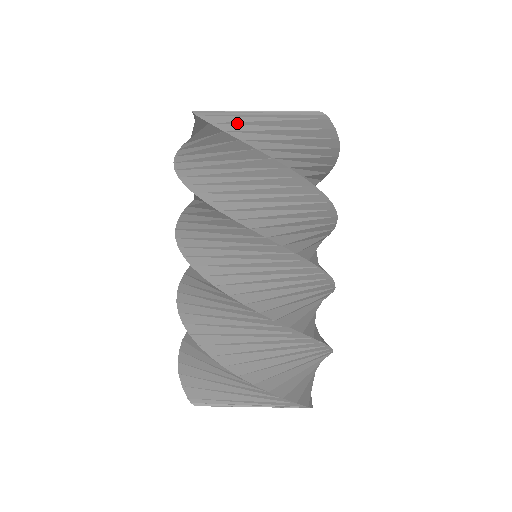
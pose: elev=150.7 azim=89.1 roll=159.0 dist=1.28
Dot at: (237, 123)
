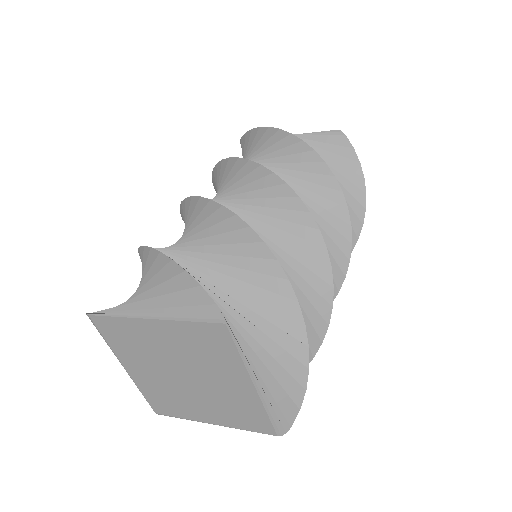
Dot at: occluded
